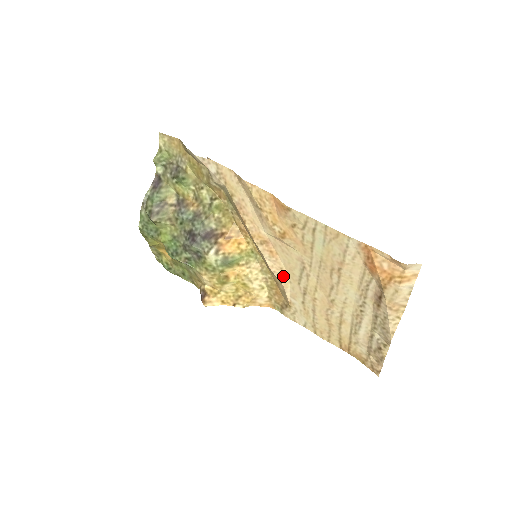
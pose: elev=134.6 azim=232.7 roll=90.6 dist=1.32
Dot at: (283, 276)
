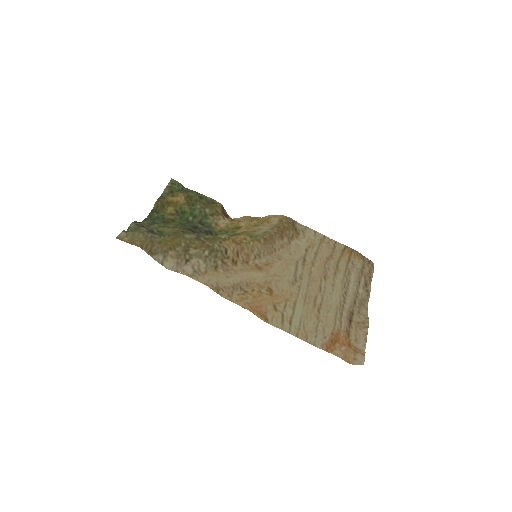
Dot at: (283, 256)
